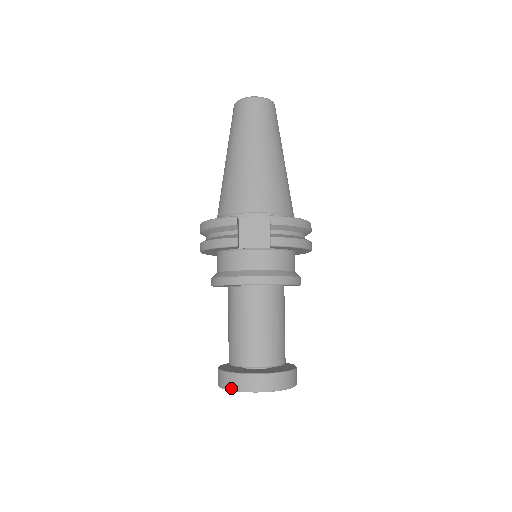
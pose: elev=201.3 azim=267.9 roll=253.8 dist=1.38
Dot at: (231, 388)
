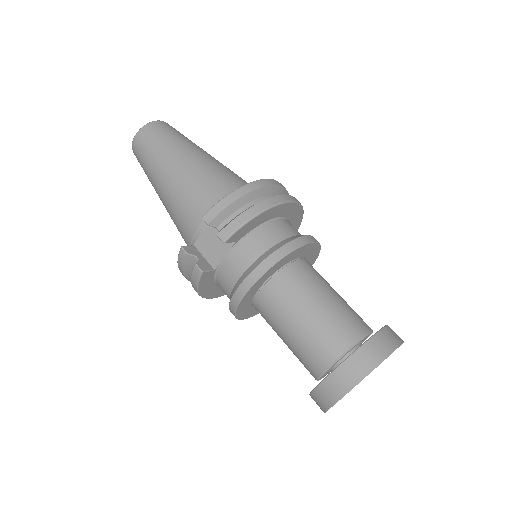
Dot at: (324, 408)
